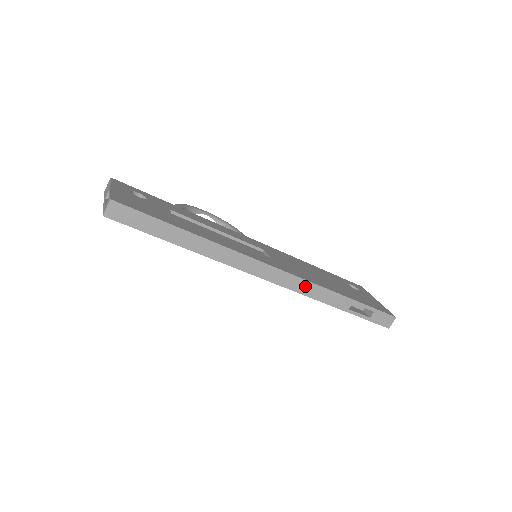
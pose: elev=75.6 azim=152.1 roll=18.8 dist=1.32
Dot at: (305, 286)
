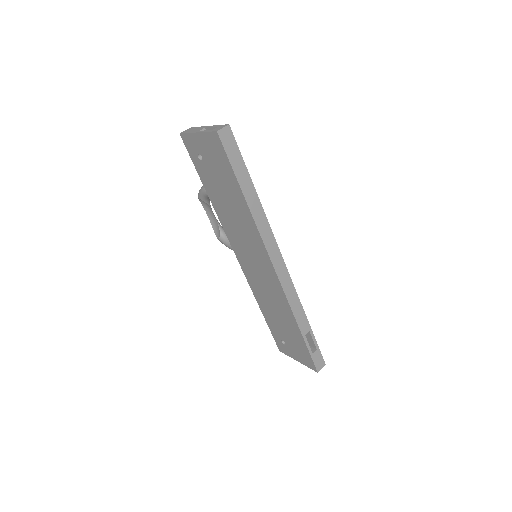
Dot at: (292, 293)
